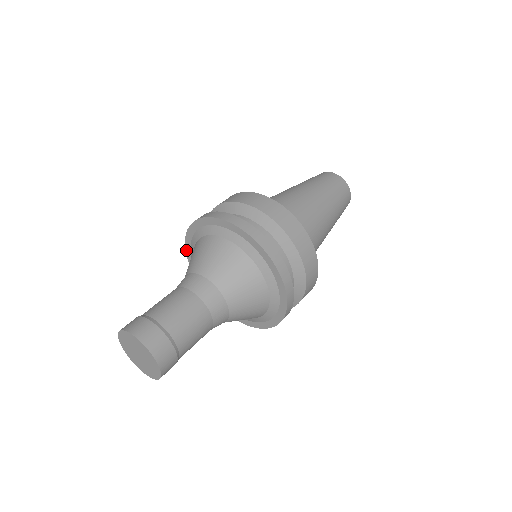
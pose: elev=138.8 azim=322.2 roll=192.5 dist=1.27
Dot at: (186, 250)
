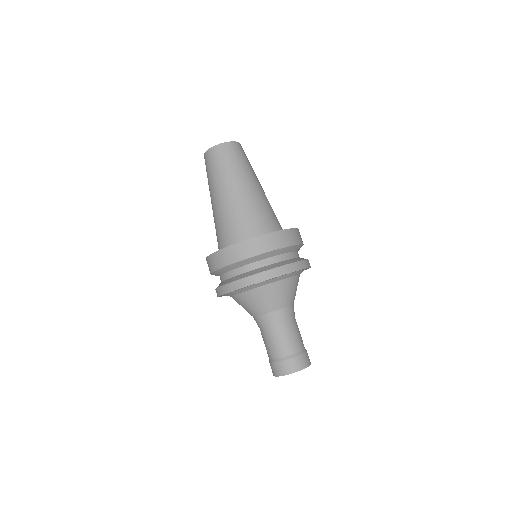
Dot at: occluded
